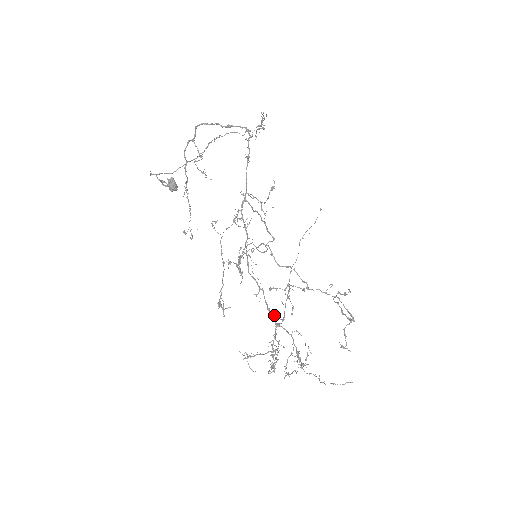
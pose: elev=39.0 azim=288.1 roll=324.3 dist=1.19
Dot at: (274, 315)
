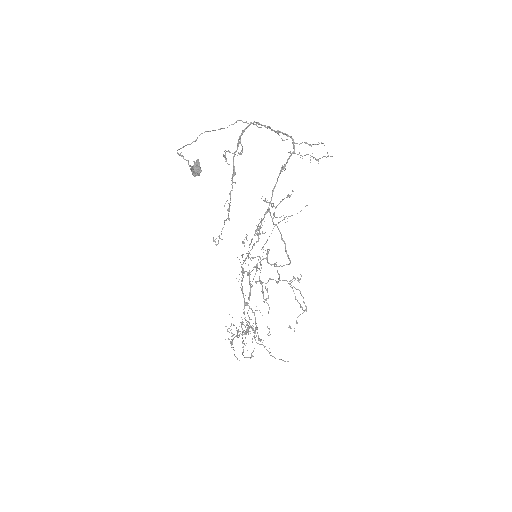
Dot at: occluded
